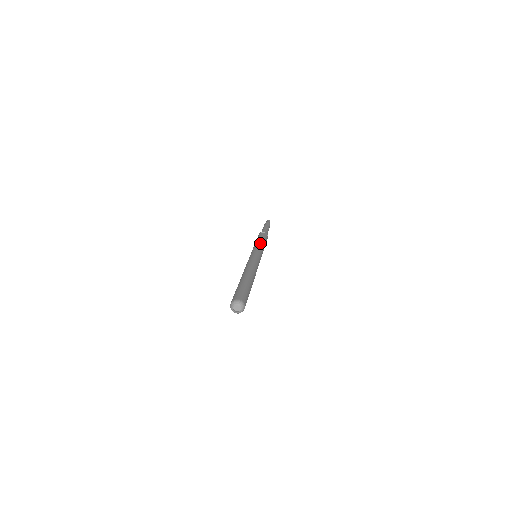
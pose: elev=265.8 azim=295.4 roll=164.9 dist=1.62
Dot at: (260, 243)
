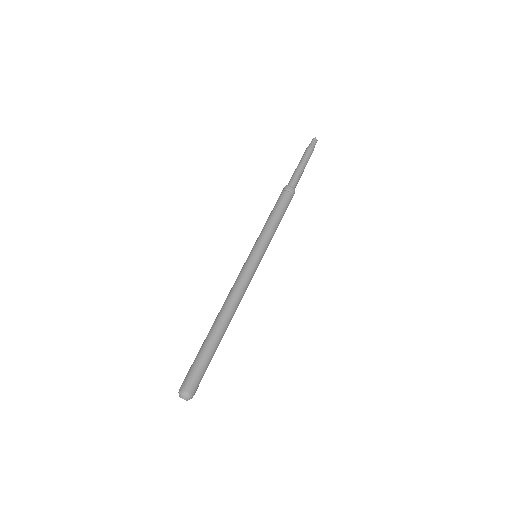
Dot at: (271, 229)
